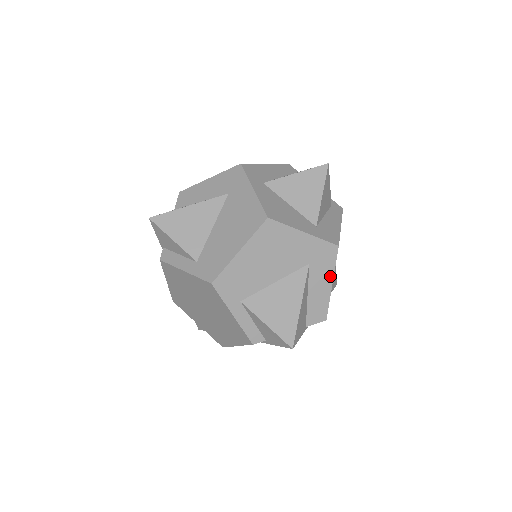
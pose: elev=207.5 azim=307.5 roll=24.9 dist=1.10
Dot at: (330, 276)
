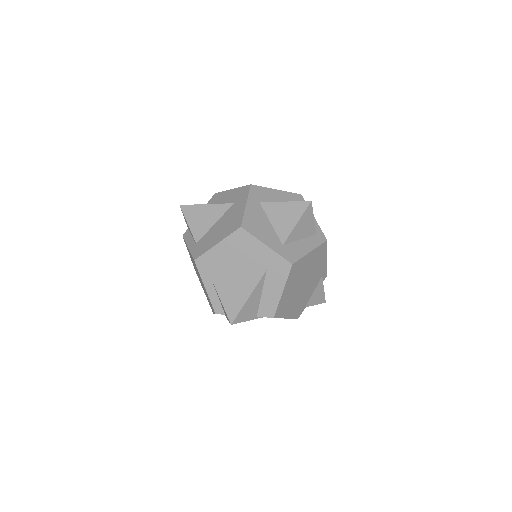
Dot at: (282, 285)
